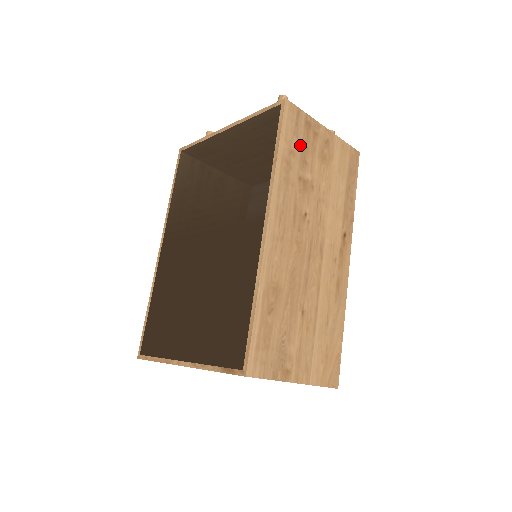
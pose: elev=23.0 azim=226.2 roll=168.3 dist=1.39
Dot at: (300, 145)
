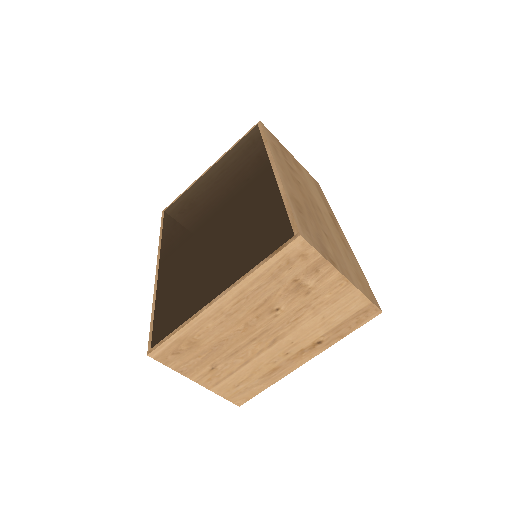
Dot at: (278, 147)
